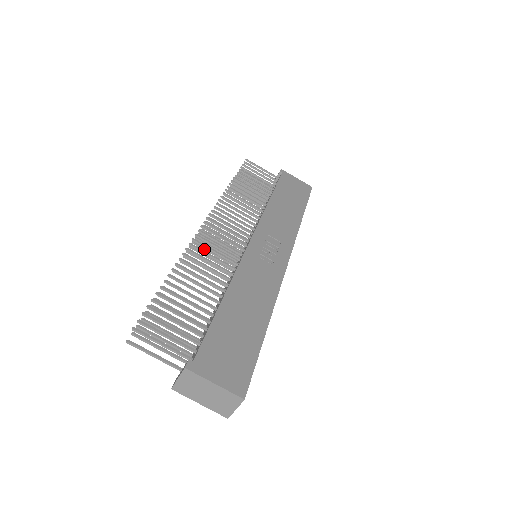
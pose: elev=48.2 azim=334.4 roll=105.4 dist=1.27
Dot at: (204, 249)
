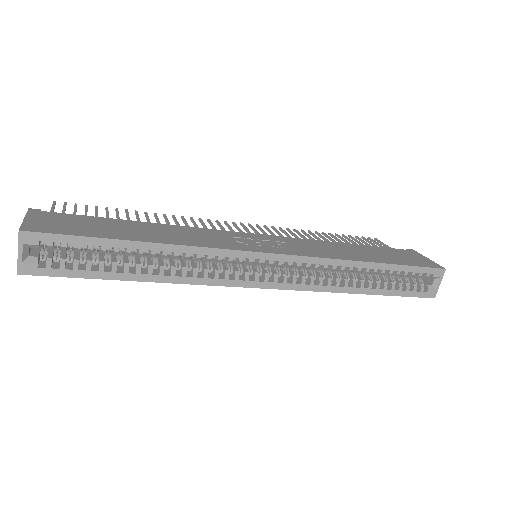
Dot at: occluded
